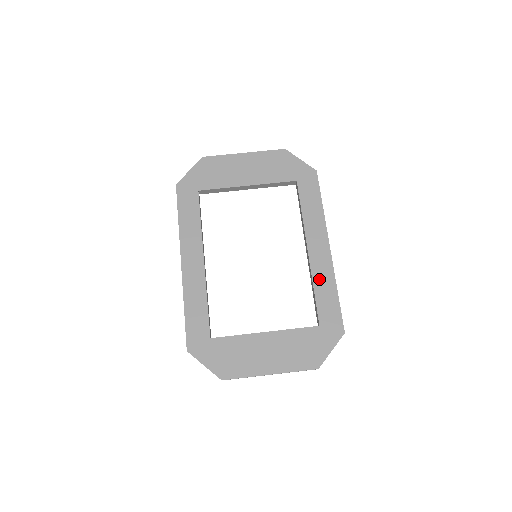
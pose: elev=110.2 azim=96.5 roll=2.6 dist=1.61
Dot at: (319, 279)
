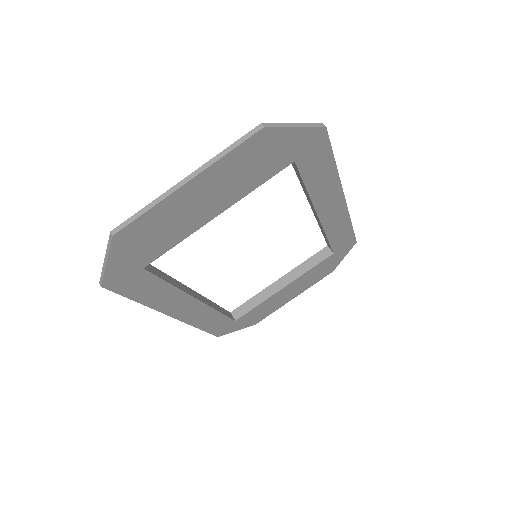
Dot at: (333, 229)
